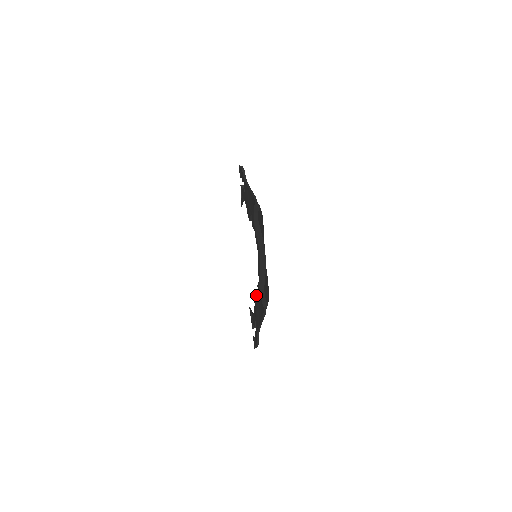
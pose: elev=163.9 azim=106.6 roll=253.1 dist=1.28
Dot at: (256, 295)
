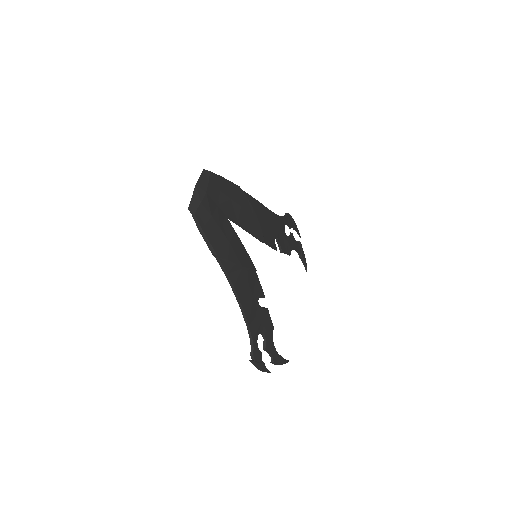
Dot at: (262, 307)
